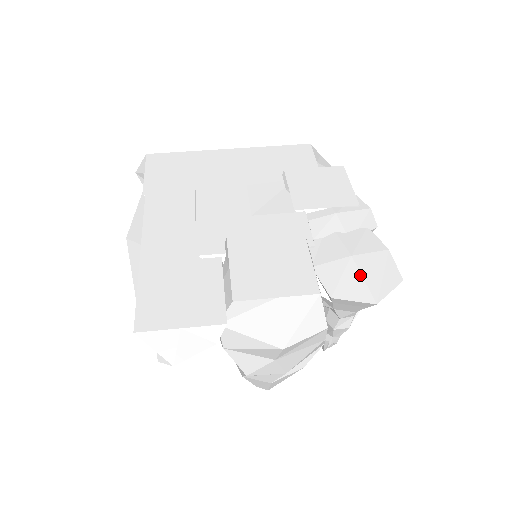
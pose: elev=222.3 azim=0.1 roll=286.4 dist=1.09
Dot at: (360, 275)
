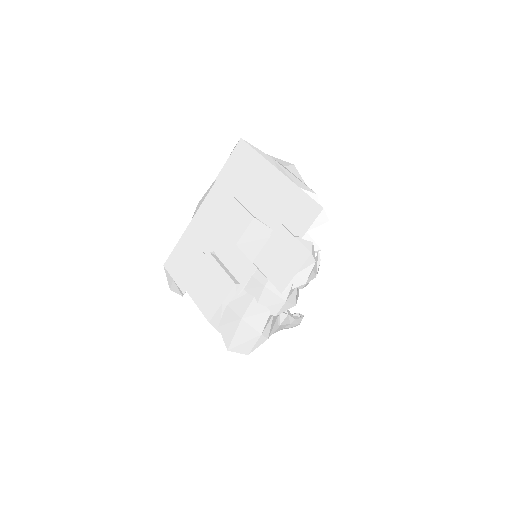
Dot at: (235, 331)
